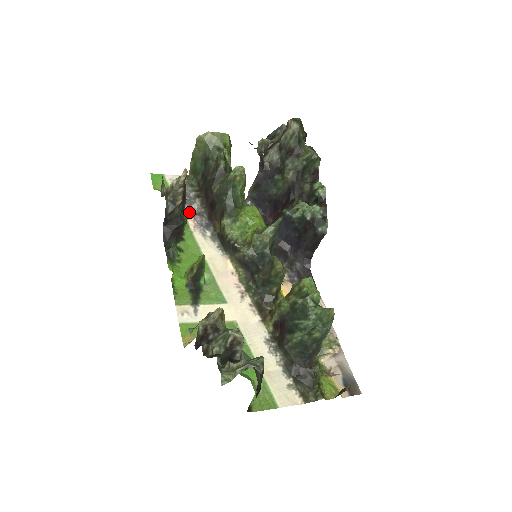
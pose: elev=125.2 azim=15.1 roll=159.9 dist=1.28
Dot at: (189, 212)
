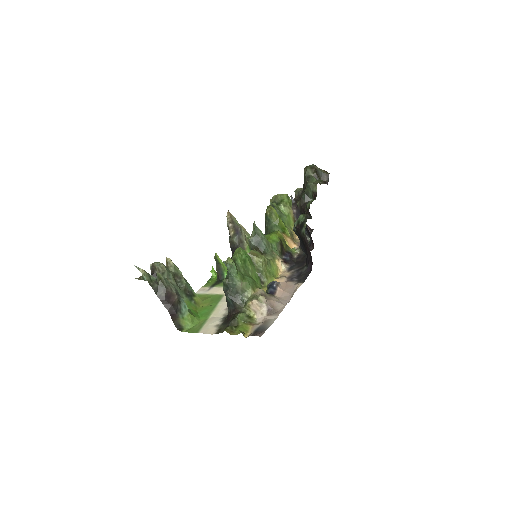
Dot at: occluded
